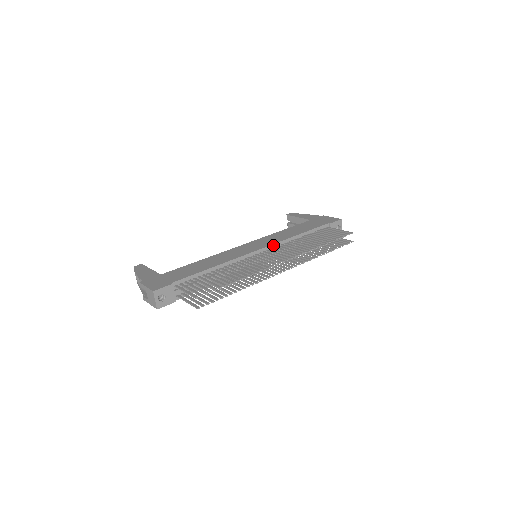
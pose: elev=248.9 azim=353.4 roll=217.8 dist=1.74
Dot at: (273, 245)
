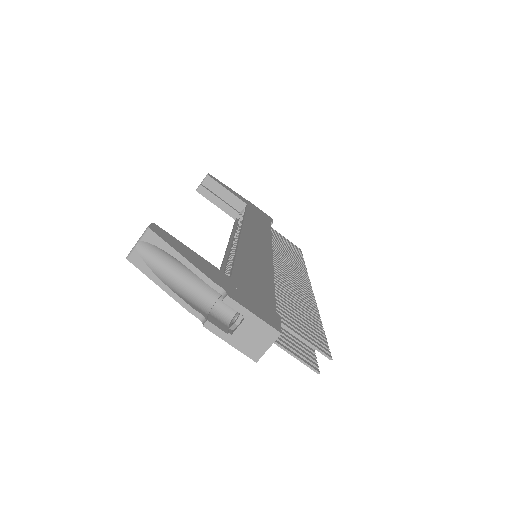
Dot at: (271, 246)
